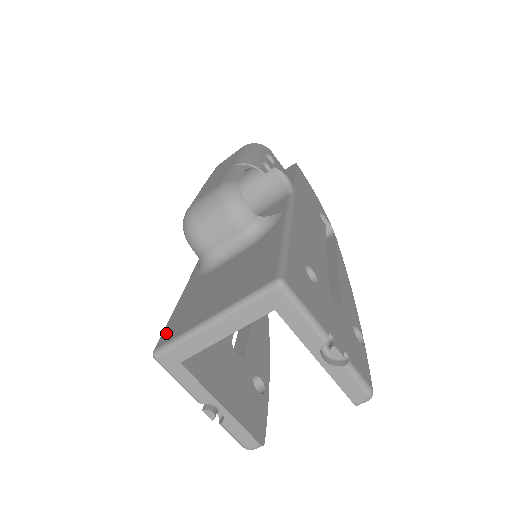
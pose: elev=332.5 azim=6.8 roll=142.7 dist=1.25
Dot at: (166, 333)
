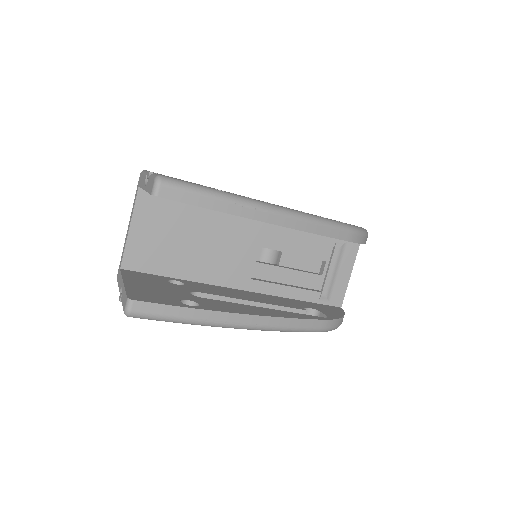
Dot at: occluded
